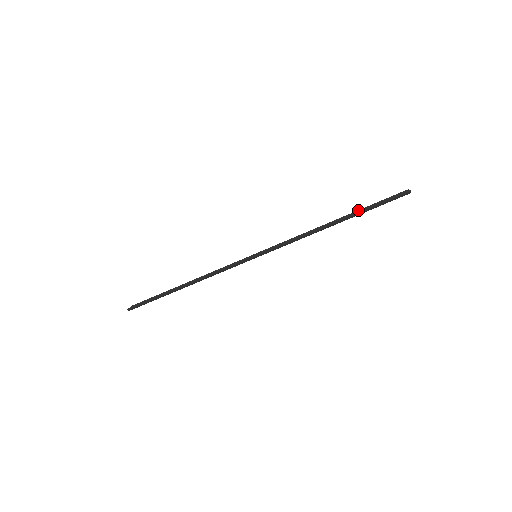
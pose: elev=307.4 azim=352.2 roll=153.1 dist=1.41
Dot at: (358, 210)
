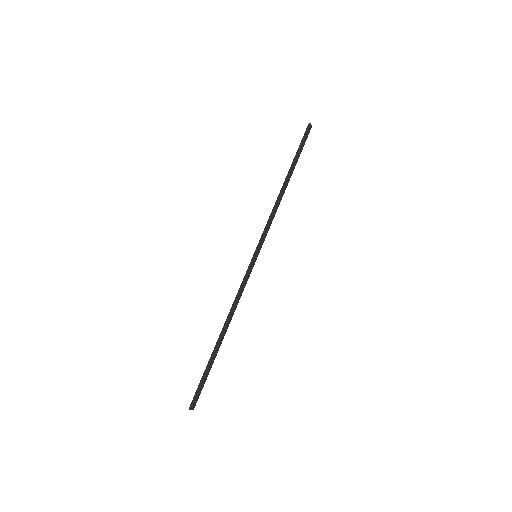
Dot at: occluded
